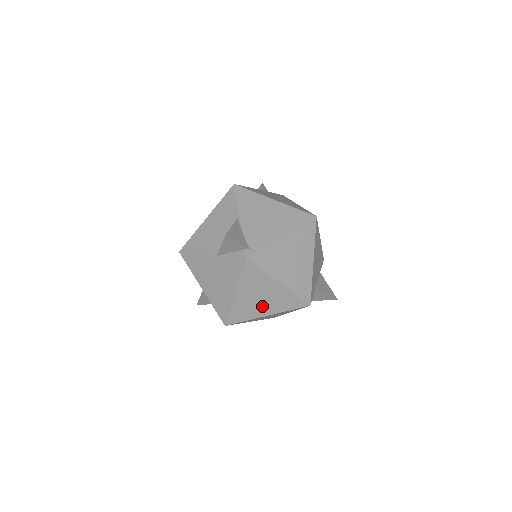
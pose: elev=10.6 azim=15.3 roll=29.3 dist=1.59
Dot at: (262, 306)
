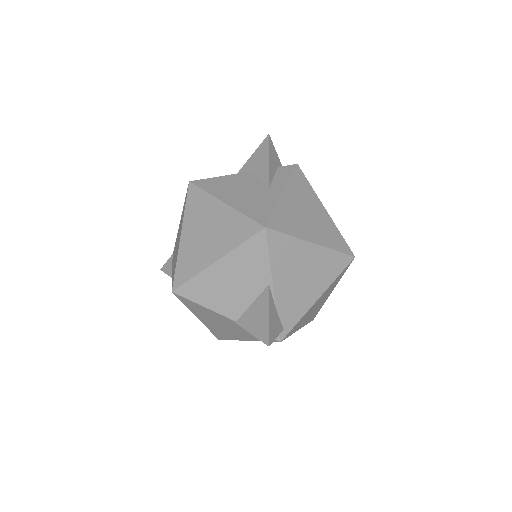
Dot at: occluded
